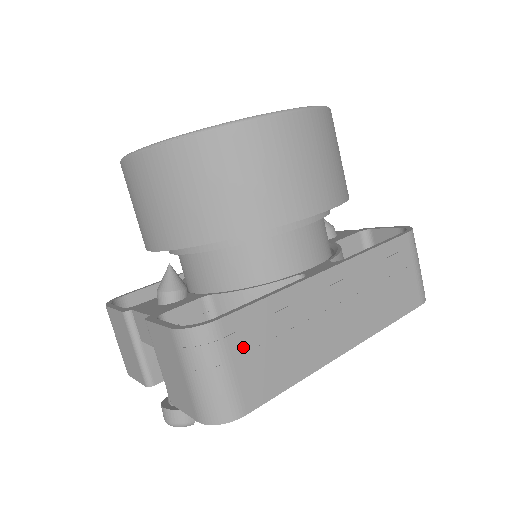
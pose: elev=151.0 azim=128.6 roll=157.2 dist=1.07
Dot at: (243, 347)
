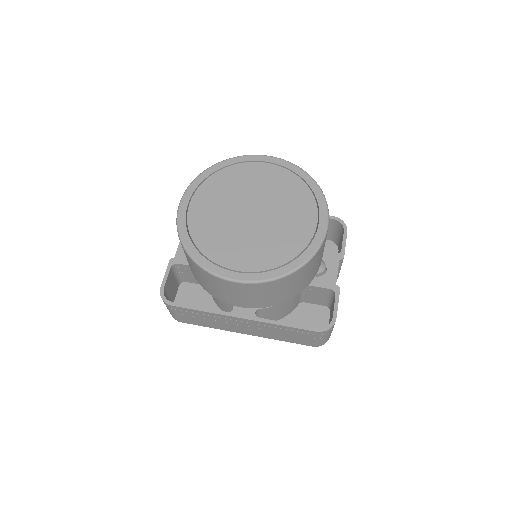
Dot at: (183, 313)
